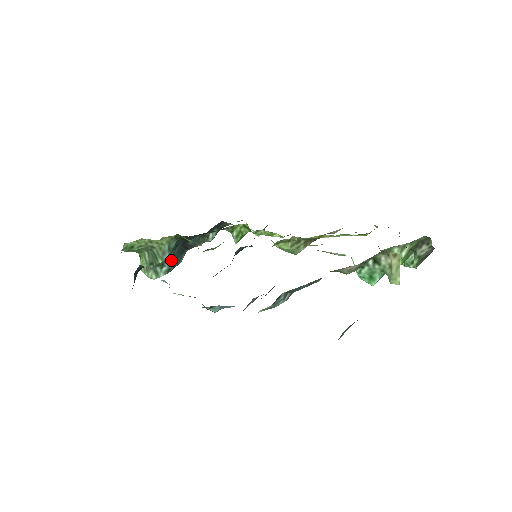
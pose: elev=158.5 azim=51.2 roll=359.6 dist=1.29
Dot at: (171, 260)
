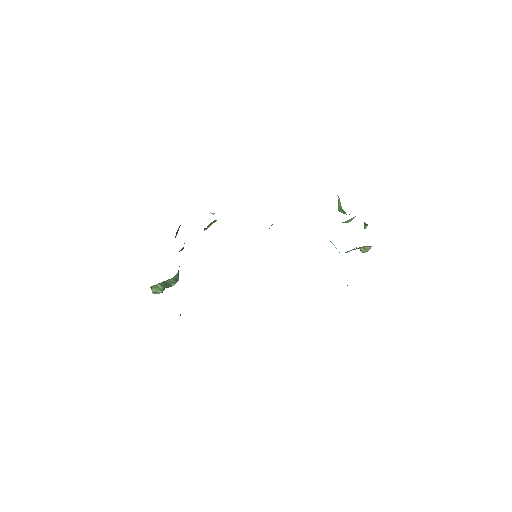
Dot at: occluded
